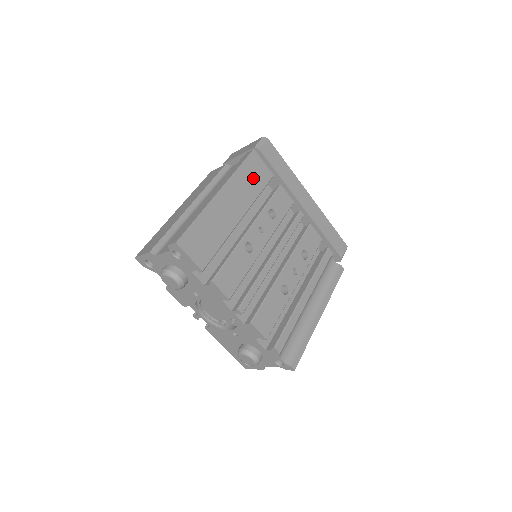
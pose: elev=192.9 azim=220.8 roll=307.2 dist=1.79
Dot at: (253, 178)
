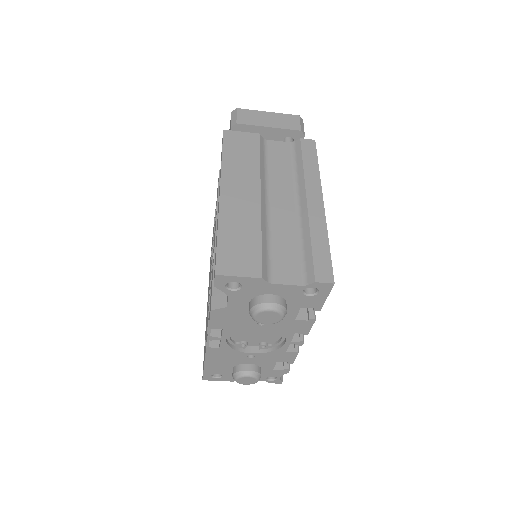
Dot at: occluded
